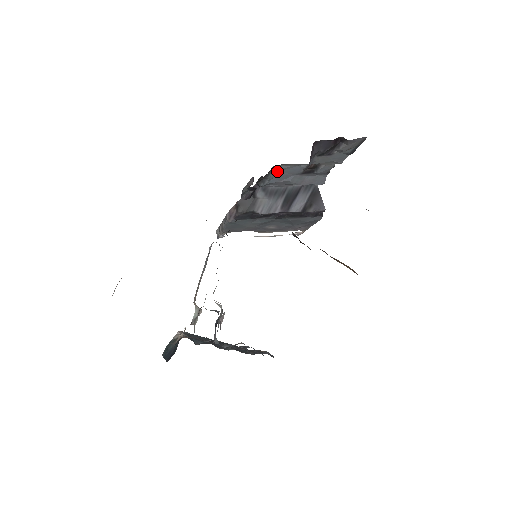
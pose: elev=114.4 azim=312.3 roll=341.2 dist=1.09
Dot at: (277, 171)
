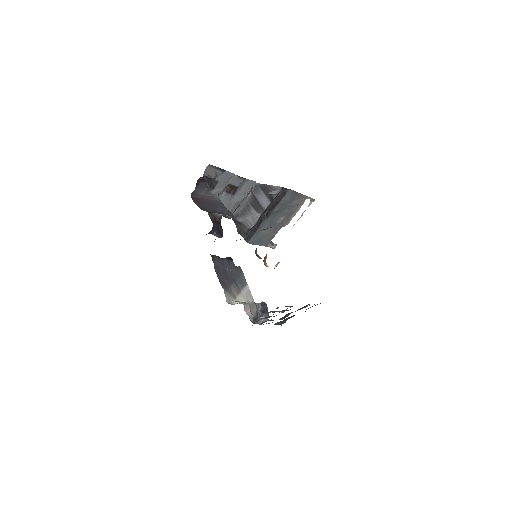
Dot at: occluded
